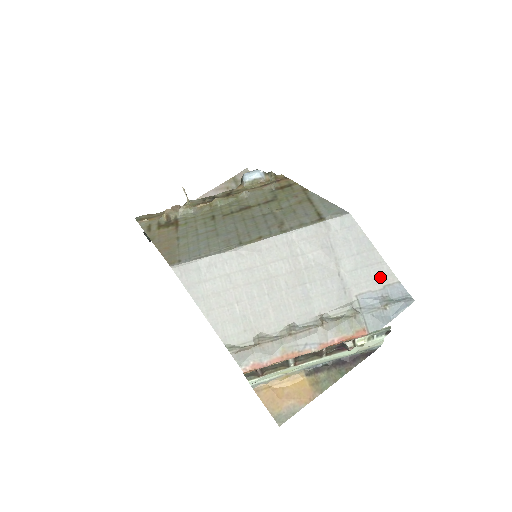
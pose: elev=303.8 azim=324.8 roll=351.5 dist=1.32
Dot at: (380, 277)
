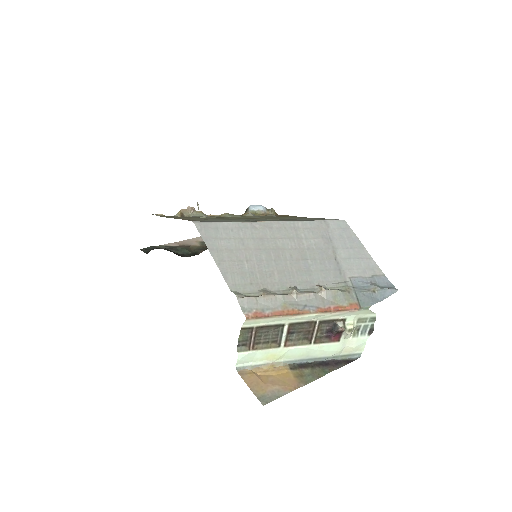
Dot at: (369, 268)
